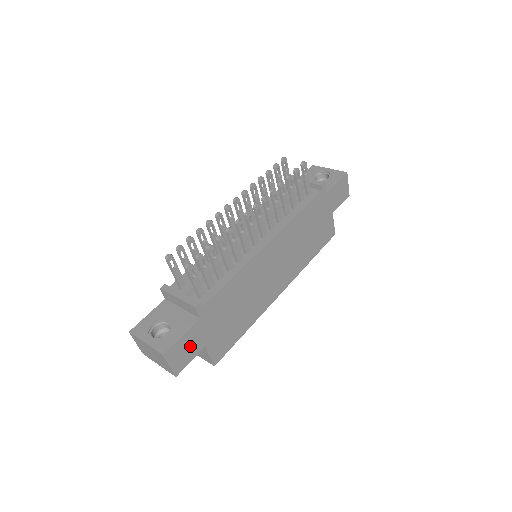
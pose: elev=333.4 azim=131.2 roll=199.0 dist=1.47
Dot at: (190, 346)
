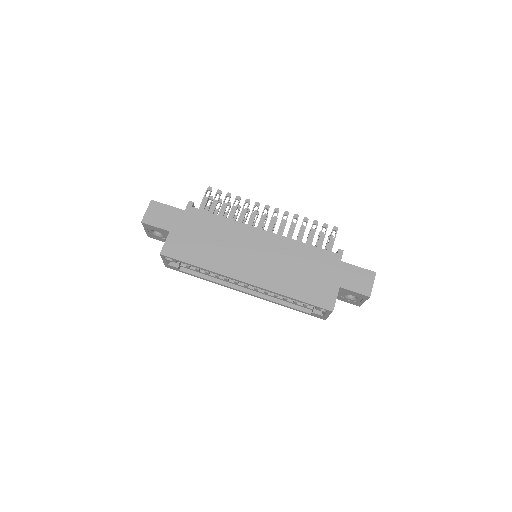
Dot at: (165, 218)
